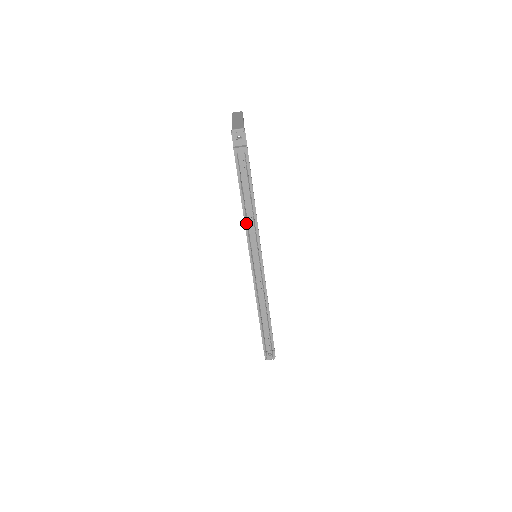
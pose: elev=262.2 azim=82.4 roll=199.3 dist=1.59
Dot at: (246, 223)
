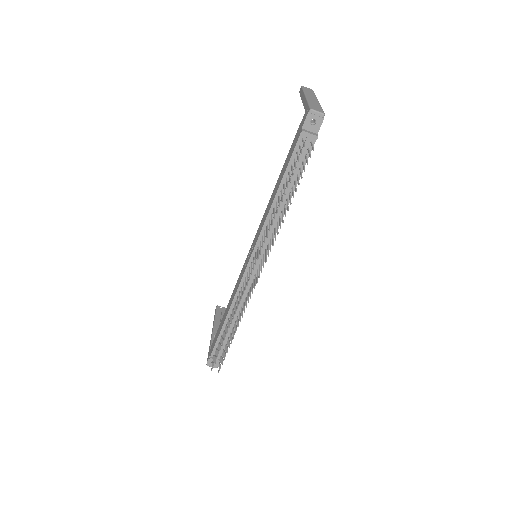
Dot at: (268, 218)
